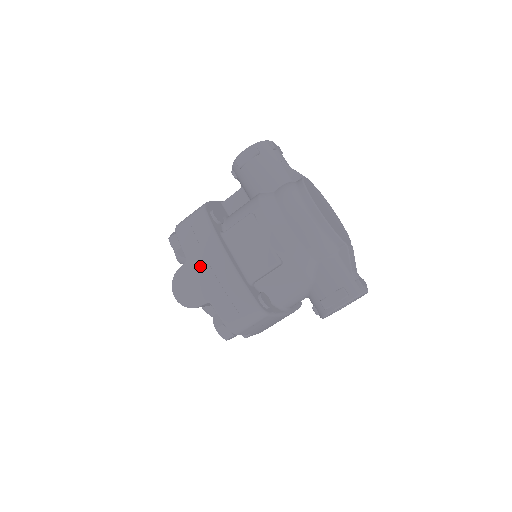
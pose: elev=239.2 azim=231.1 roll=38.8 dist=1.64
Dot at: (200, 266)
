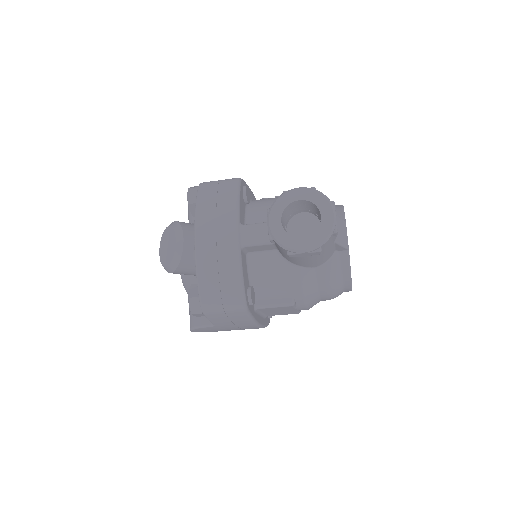
Dot at: (229, 328)
